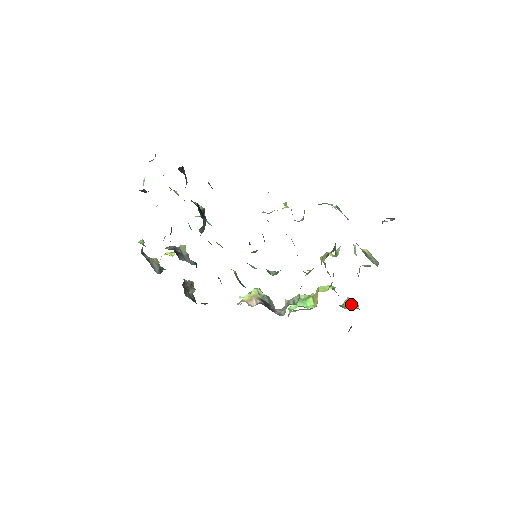
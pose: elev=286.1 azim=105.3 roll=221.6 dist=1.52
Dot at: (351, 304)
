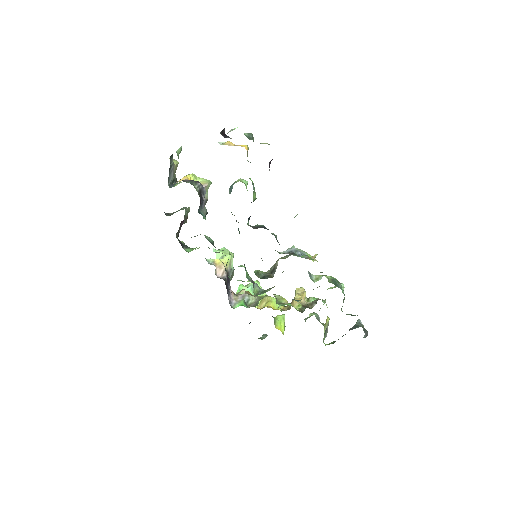
Dot at: (282, 324)
